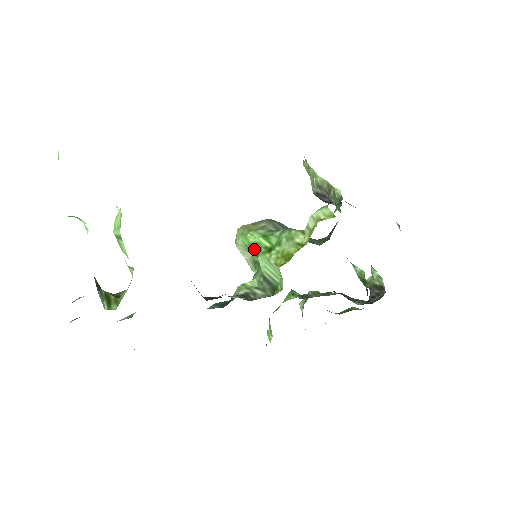
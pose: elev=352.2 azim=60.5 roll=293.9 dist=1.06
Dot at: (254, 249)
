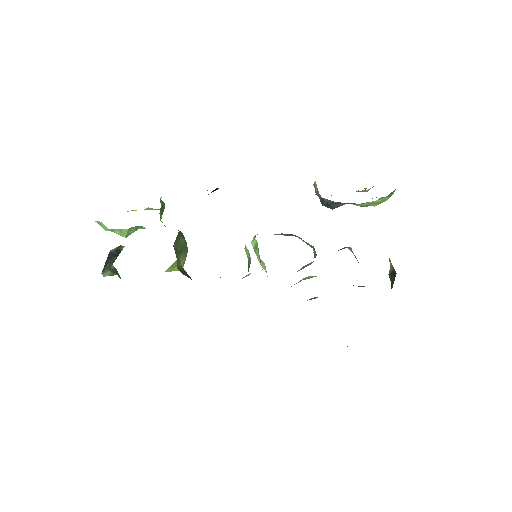
Dot at: (258, 253)
